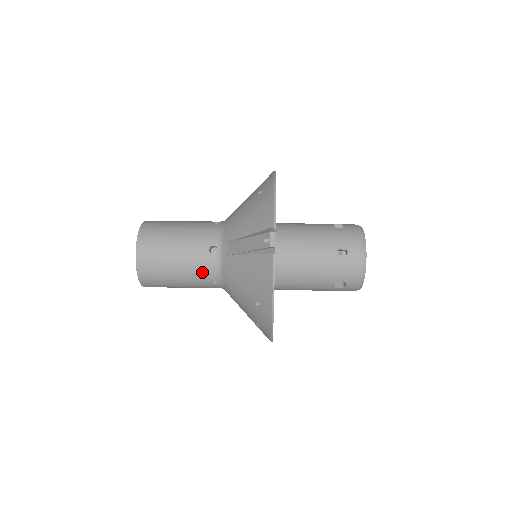
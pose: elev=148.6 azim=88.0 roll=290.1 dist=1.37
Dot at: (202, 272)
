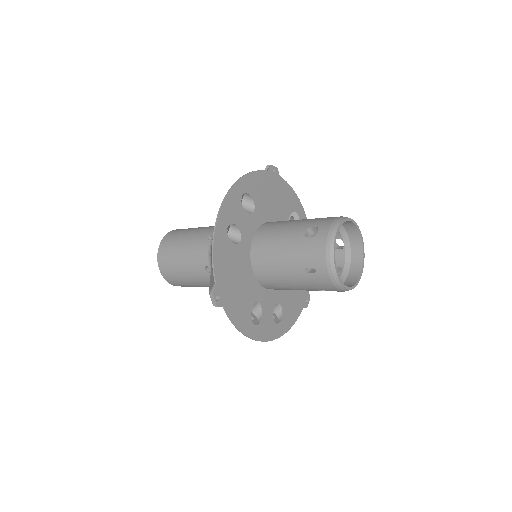
Dot at: (208, 230)
